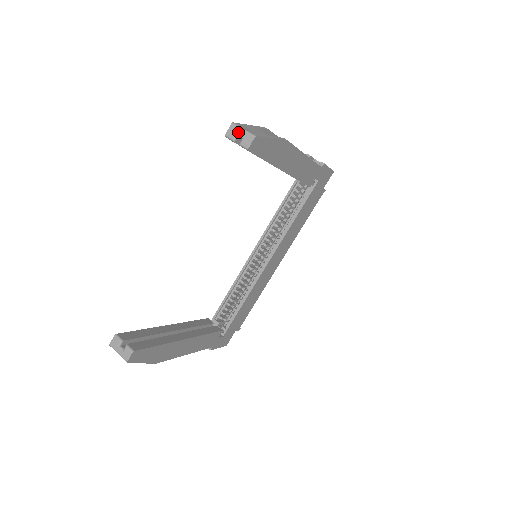
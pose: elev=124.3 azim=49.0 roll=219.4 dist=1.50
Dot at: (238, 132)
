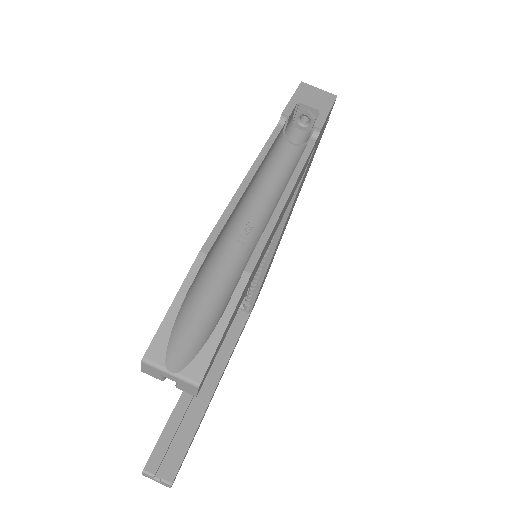
Dot at: (162, 375)
